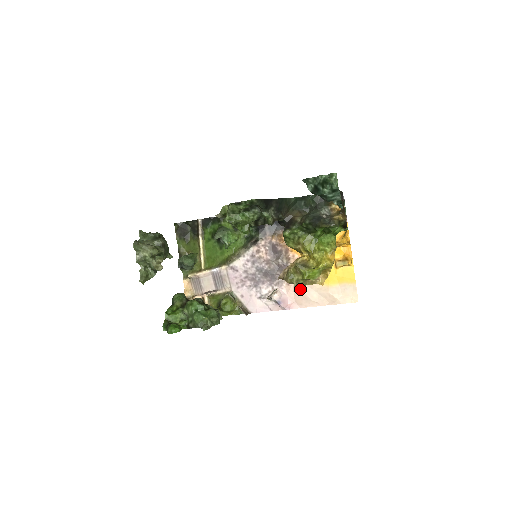
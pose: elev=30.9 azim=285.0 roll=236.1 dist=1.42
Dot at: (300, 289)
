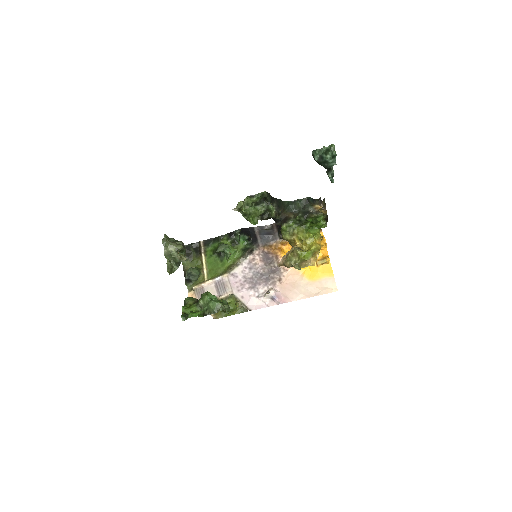
Dot at: (298, 267)
